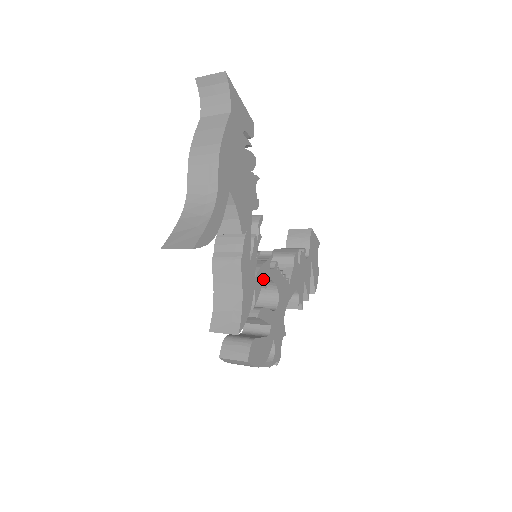
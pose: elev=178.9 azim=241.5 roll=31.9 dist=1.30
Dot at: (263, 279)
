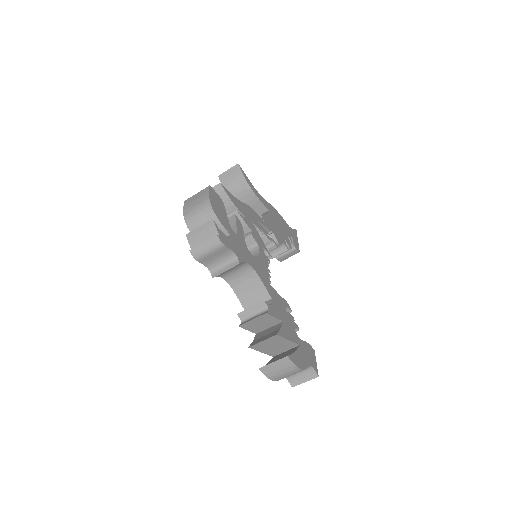
Dot at: (254, 234)
